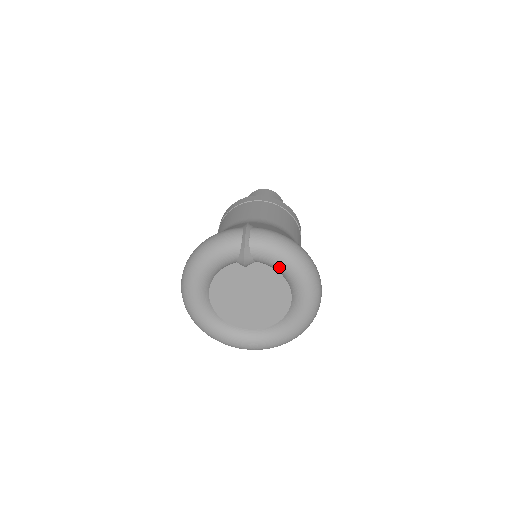
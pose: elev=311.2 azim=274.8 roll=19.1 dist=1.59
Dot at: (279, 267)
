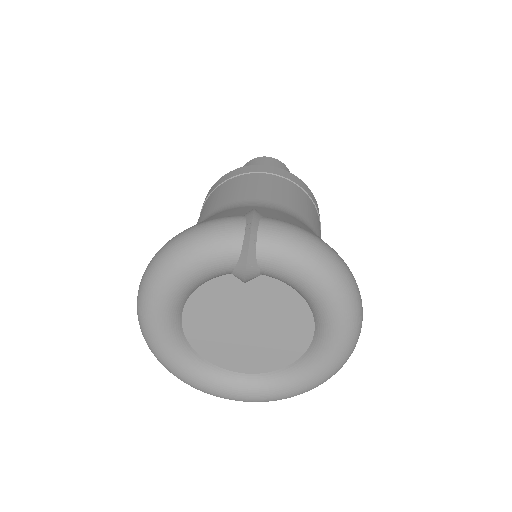
Dot at: (302, 287)
